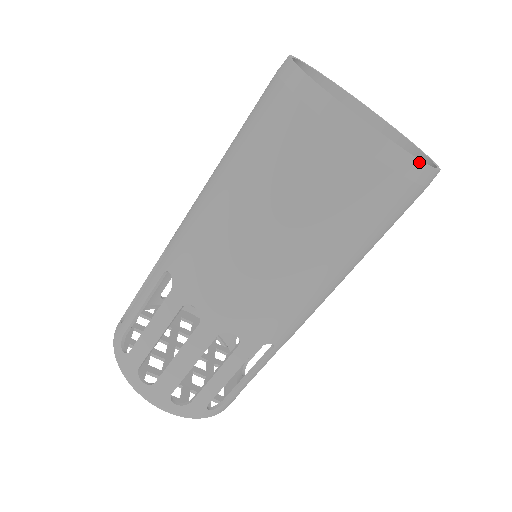
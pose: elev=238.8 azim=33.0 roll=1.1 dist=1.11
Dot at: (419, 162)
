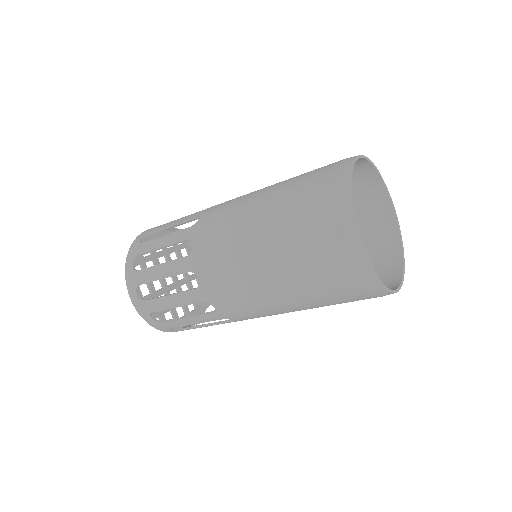
Dot at: (403, 277)
